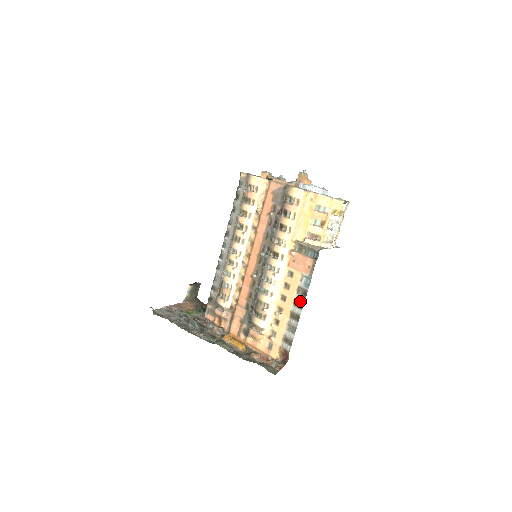
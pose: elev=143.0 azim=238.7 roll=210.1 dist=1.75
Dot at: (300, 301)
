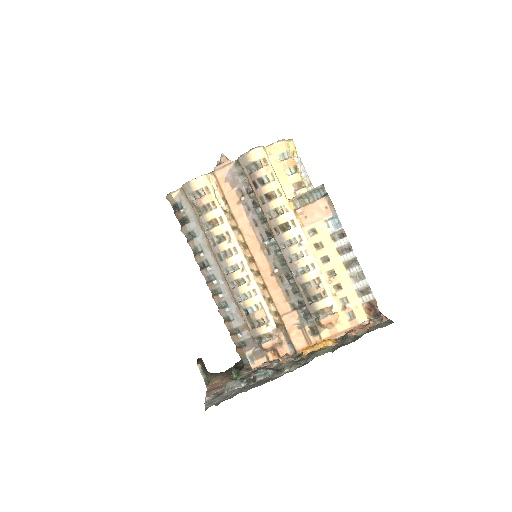
Dot at: (344, 245)
